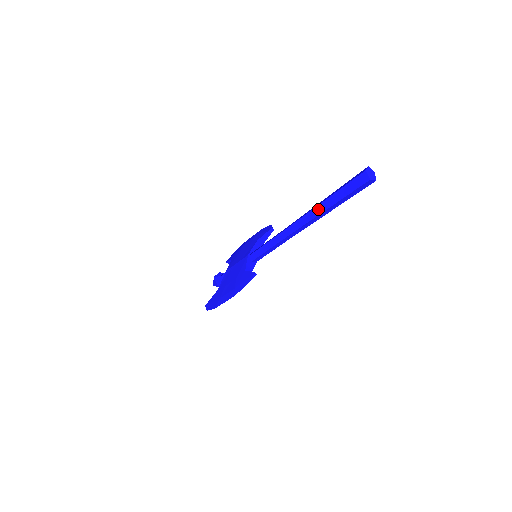
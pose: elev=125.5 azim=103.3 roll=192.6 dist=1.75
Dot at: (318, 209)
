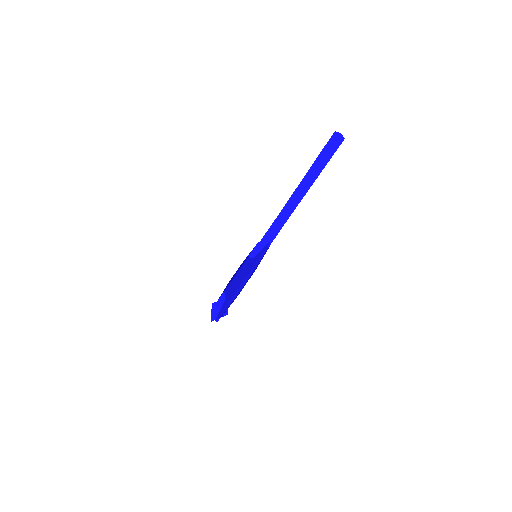
Dot at: (306, 177)
